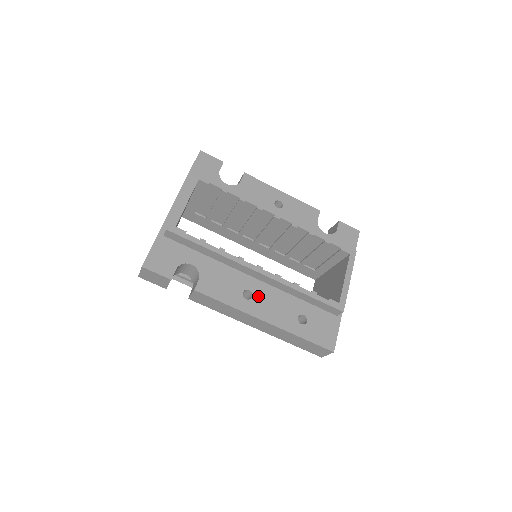
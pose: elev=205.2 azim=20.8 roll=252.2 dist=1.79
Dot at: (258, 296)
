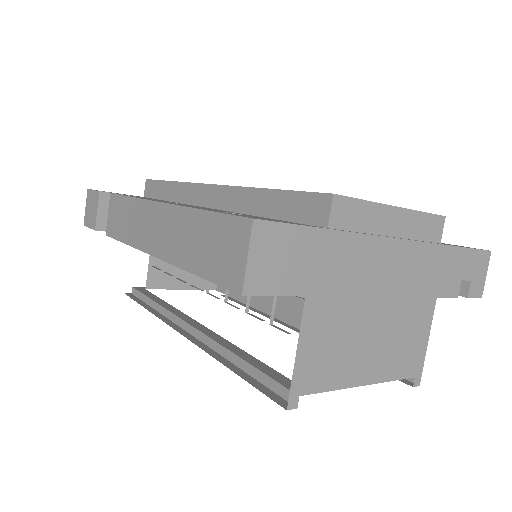
Dot at: (188, 205)
